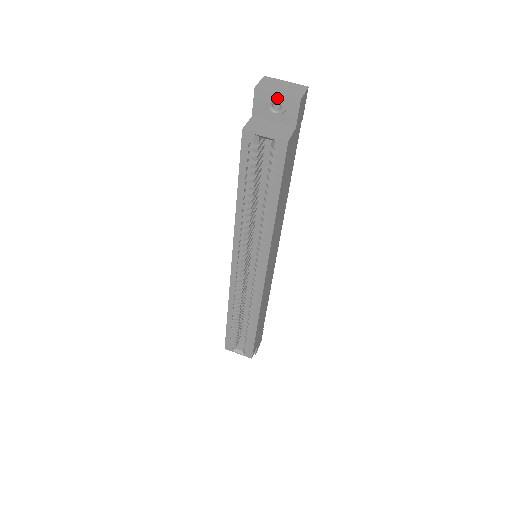
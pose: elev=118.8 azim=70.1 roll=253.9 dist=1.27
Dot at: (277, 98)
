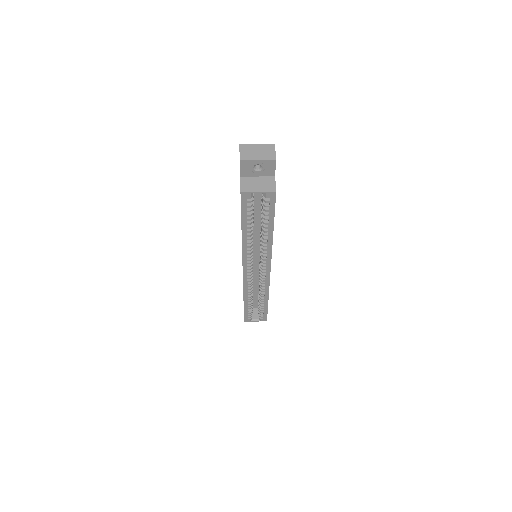
Dot at: (258, 163)
